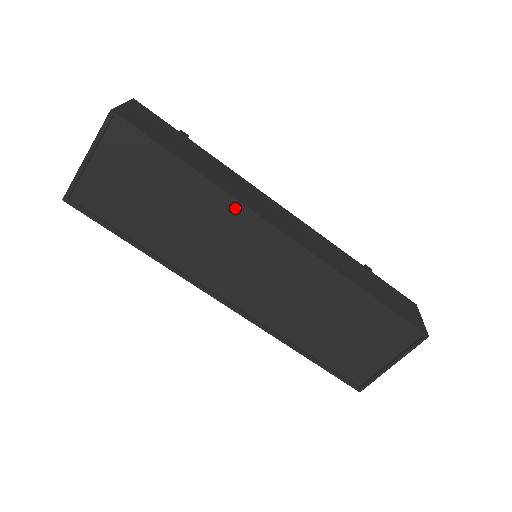
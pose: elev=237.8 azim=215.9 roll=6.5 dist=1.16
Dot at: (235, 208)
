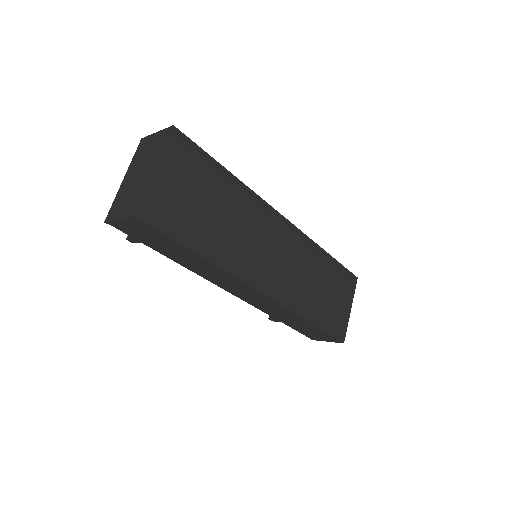
Dot at: (255, 203)
